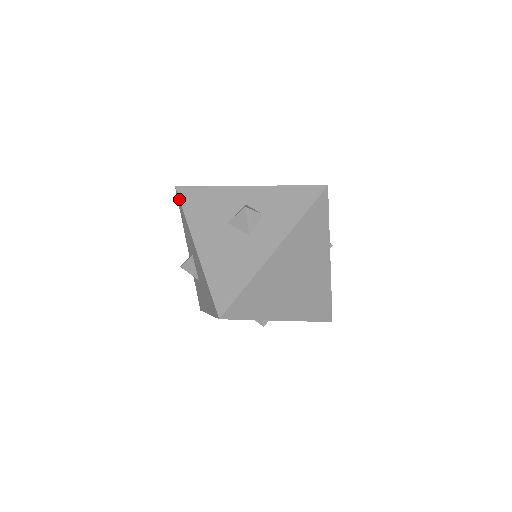
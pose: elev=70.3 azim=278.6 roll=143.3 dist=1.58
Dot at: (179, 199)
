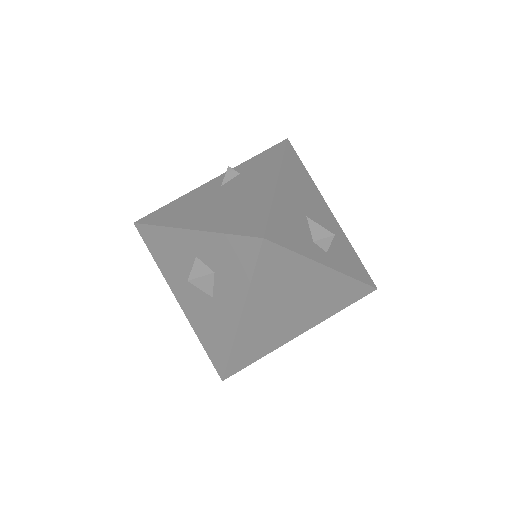
Dot at: occluded
